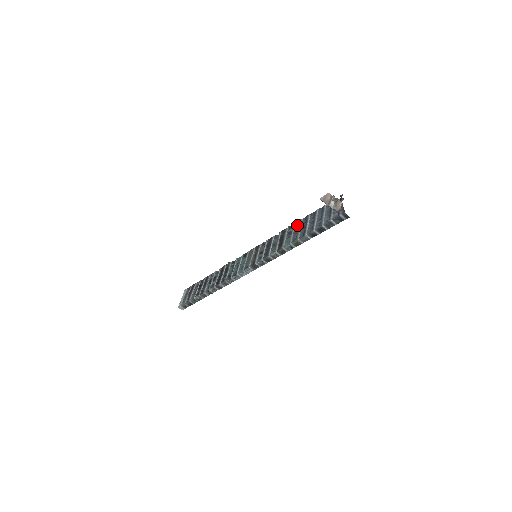
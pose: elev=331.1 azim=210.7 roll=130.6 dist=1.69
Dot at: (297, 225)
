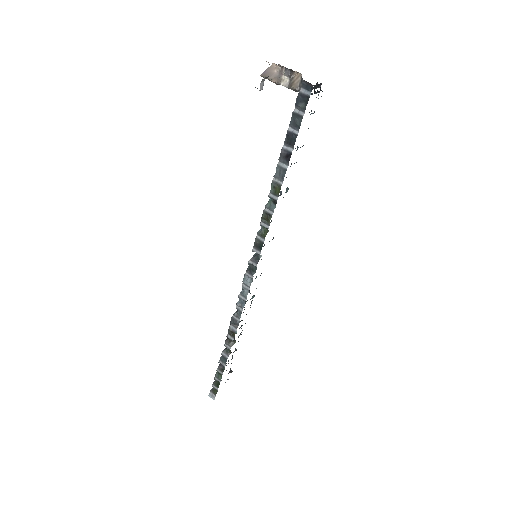
Dot at: occluded
